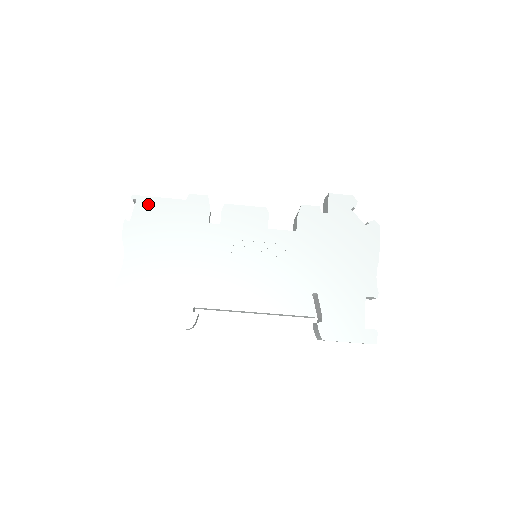
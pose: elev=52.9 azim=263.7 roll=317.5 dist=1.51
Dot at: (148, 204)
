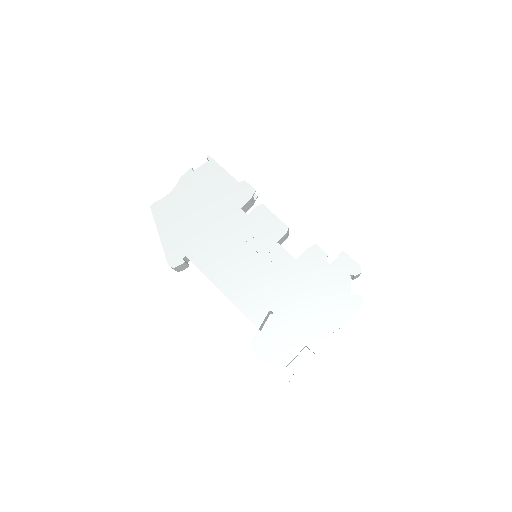
Dot at: (213, 168)
